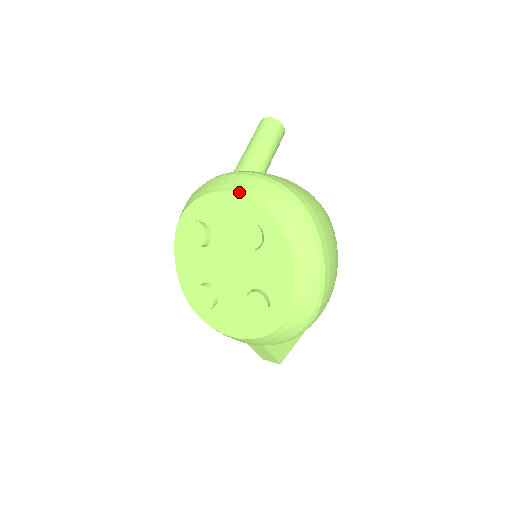
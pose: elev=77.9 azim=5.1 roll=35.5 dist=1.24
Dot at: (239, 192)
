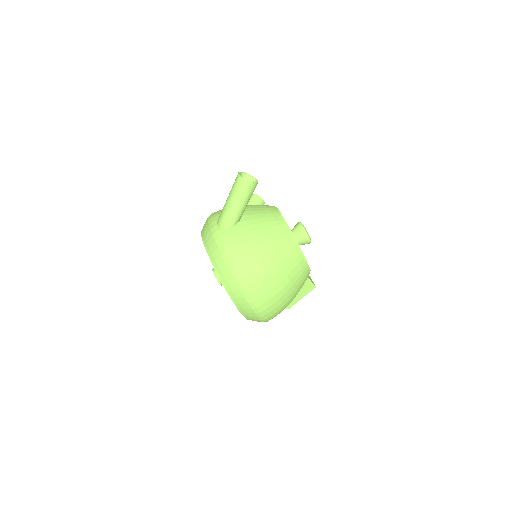
Dot at: (207, 252)
